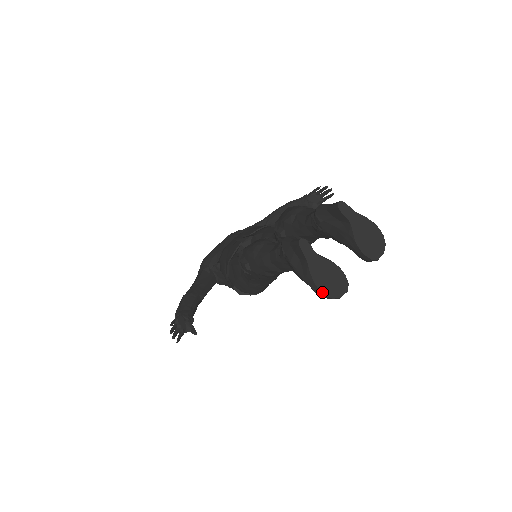
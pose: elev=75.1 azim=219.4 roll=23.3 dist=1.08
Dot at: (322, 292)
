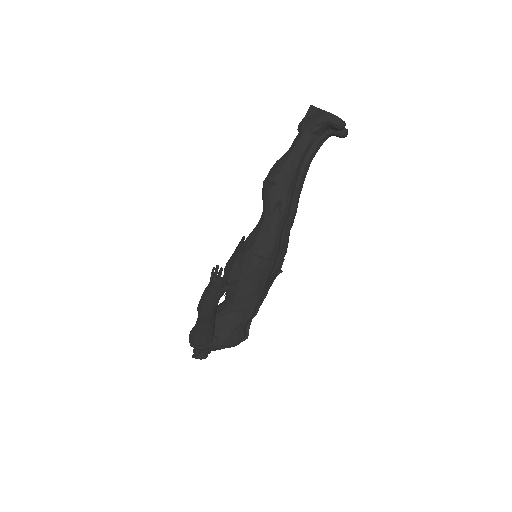
Dot at: (335, 115)
